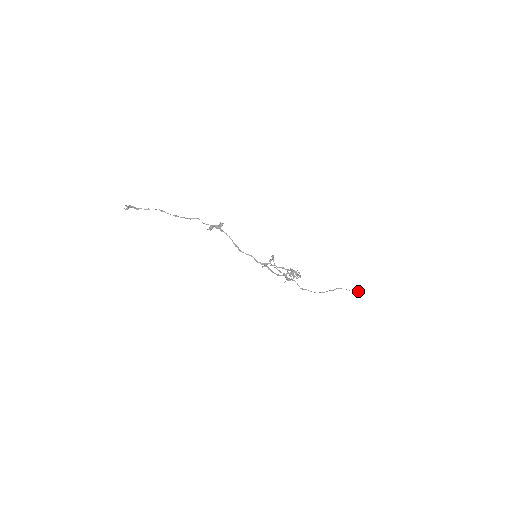
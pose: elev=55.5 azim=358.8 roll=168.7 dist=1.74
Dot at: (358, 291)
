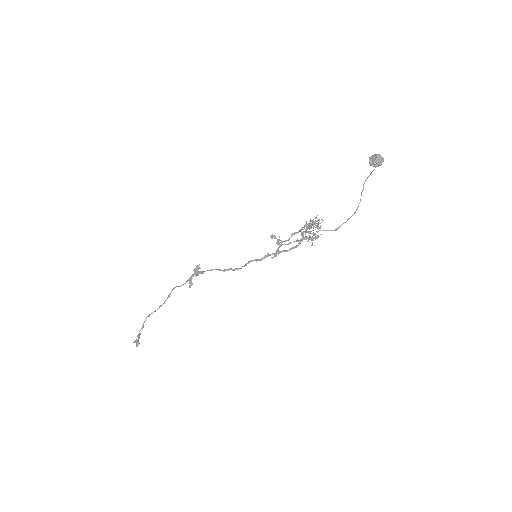
Dot at: (376, 156)
